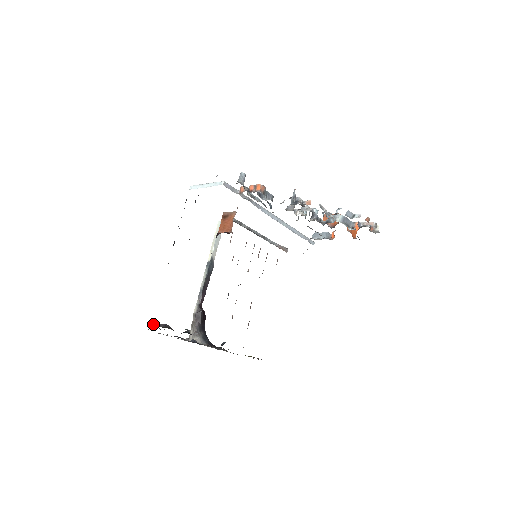
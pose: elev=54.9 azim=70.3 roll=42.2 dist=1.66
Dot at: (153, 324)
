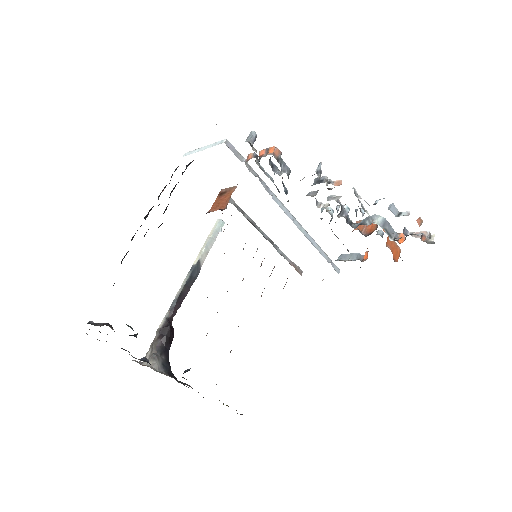
Dot at: occluded
